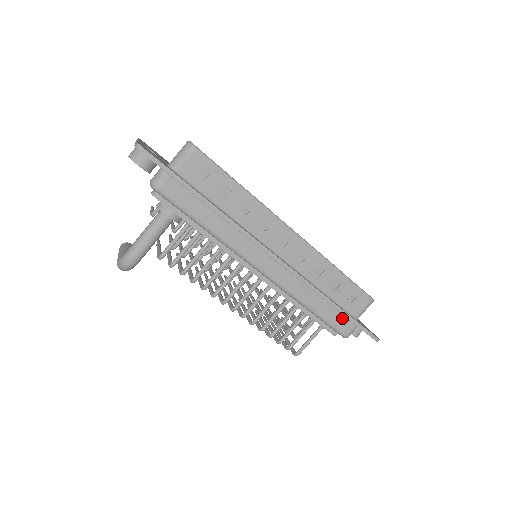
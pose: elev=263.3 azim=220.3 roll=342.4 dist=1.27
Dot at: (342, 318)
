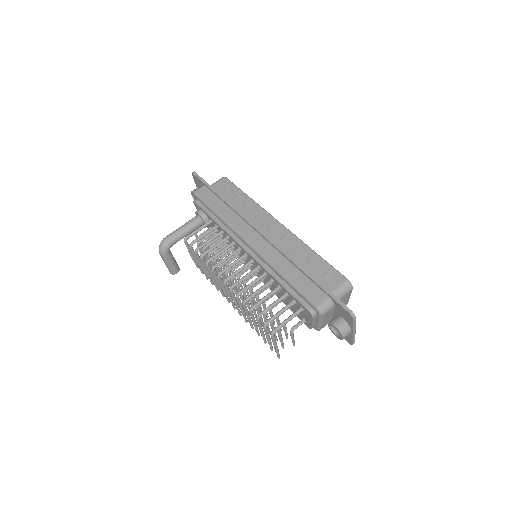
Dot at: (315, 288)
